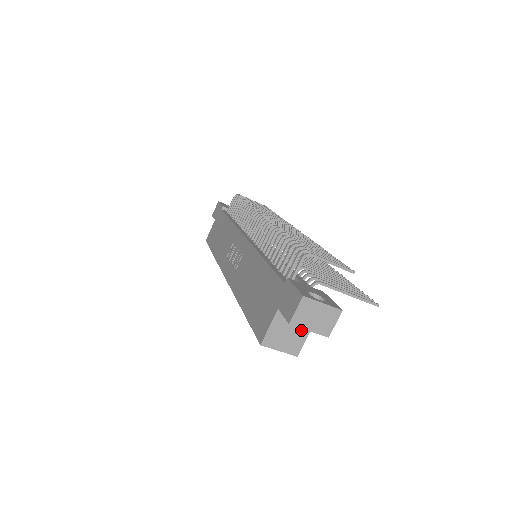
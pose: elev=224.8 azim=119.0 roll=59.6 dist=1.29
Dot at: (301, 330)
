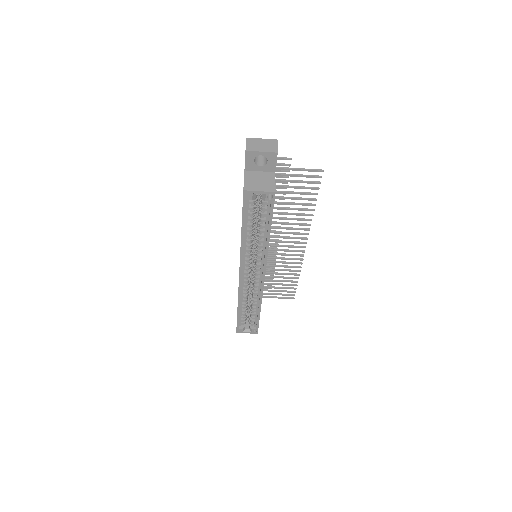
Dot at: (268, 178)
